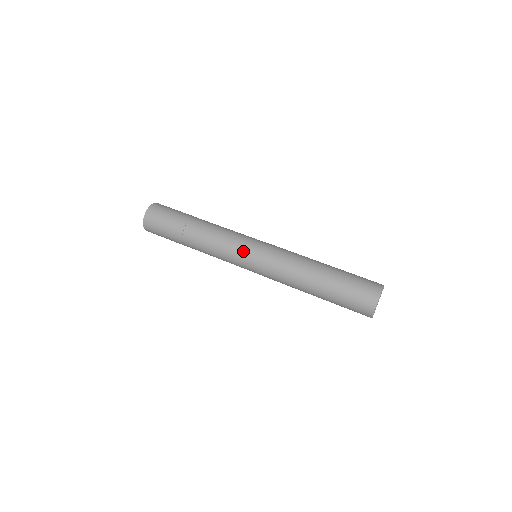
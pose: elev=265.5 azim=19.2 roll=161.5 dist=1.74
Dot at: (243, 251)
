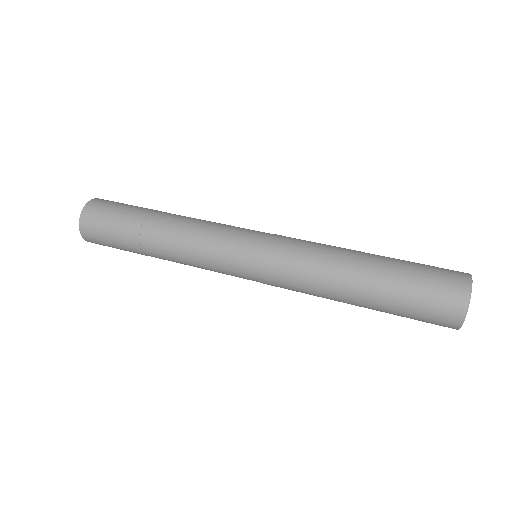
Dot at: (234, 257)
